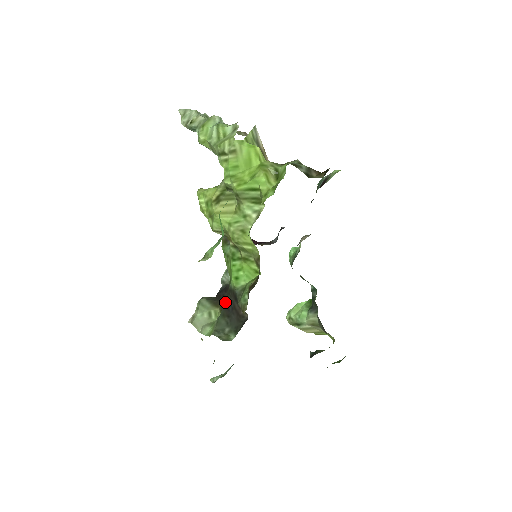
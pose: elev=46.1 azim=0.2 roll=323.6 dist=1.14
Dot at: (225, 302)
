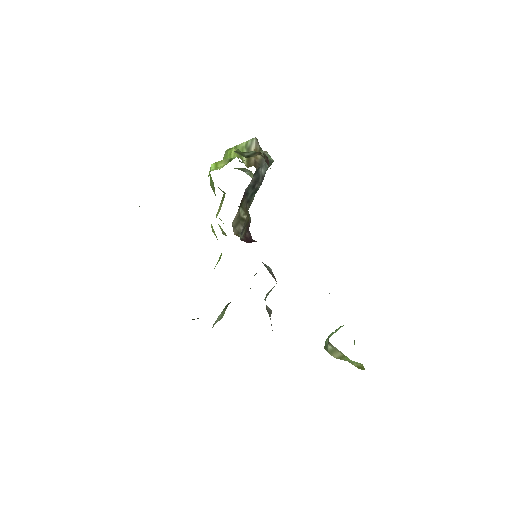
Dot at: occluded
